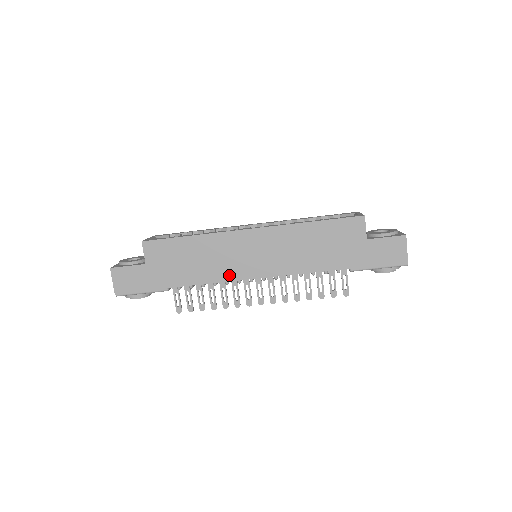
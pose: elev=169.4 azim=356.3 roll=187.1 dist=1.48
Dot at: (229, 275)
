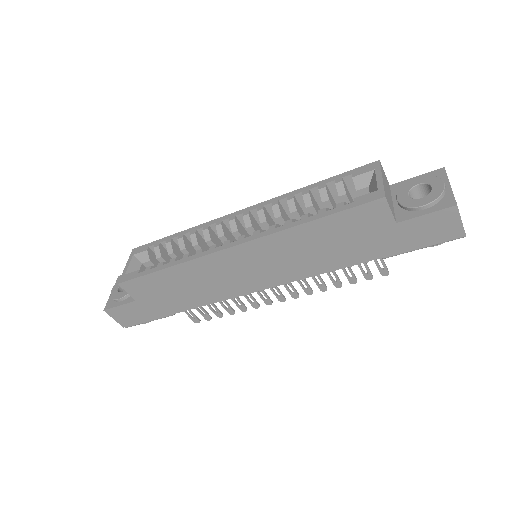
Dot at: (231, 292)
